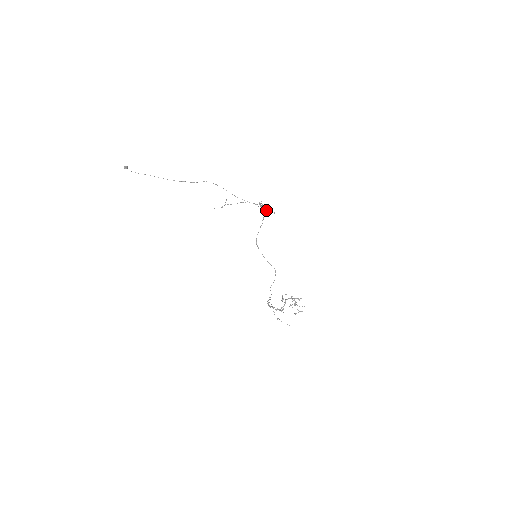
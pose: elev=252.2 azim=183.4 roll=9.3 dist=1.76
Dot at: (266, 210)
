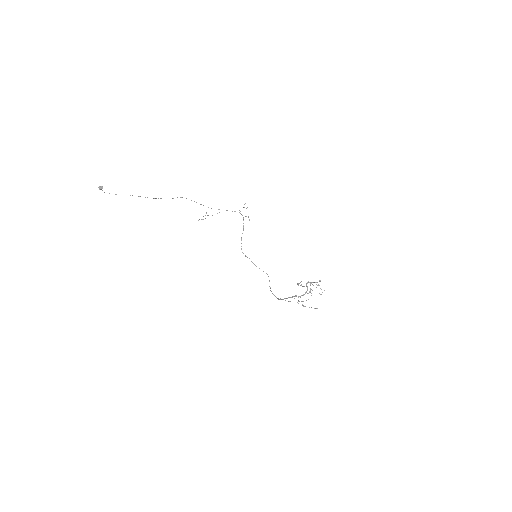
Dot at: occluded
